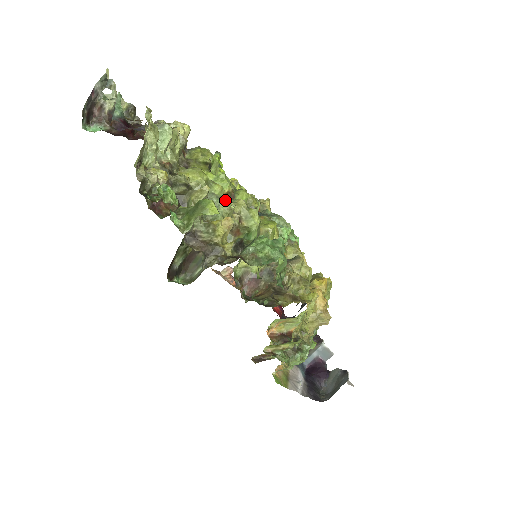
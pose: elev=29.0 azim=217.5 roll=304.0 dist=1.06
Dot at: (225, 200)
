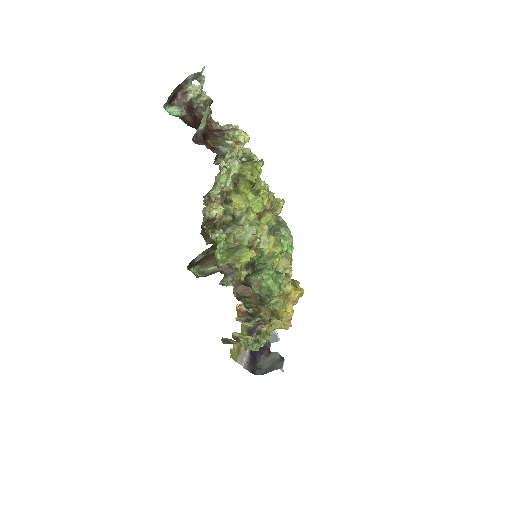
Dot at: (255, 229)
